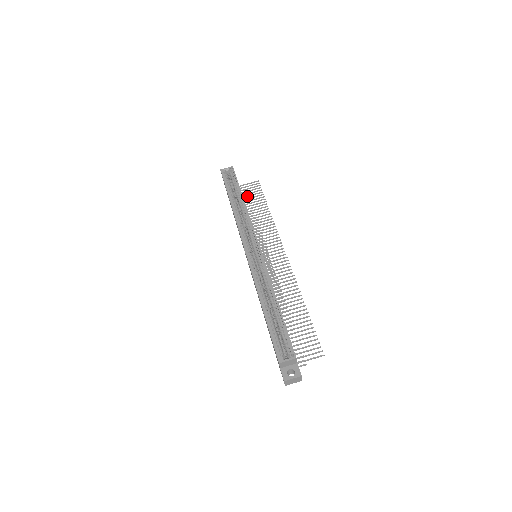
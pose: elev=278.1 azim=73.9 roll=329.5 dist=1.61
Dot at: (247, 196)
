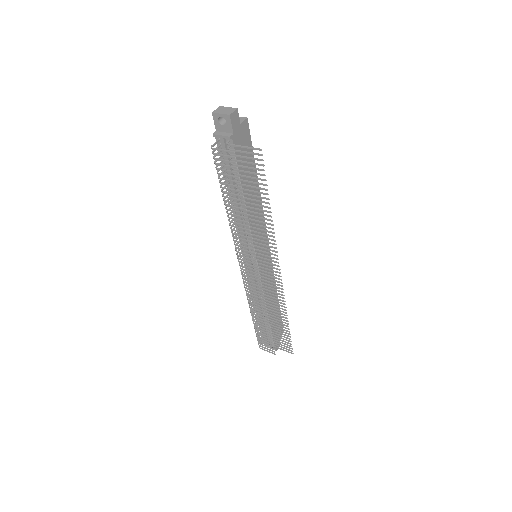
Dot at: (275, 335)
